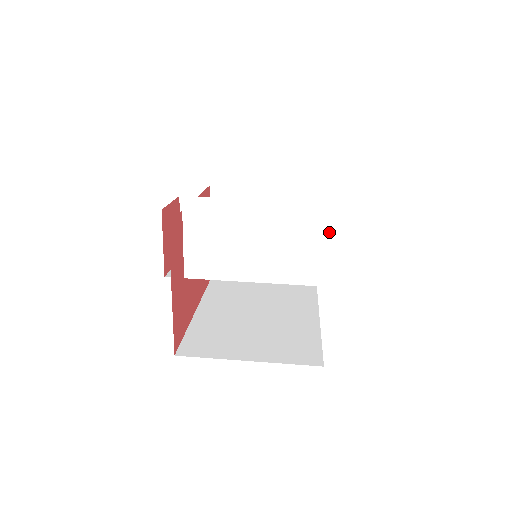
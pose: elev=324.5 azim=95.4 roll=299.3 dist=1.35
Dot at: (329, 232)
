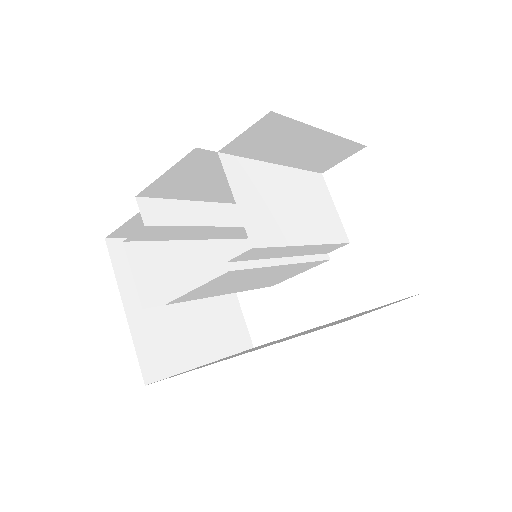
Dot at: (326, 187)
